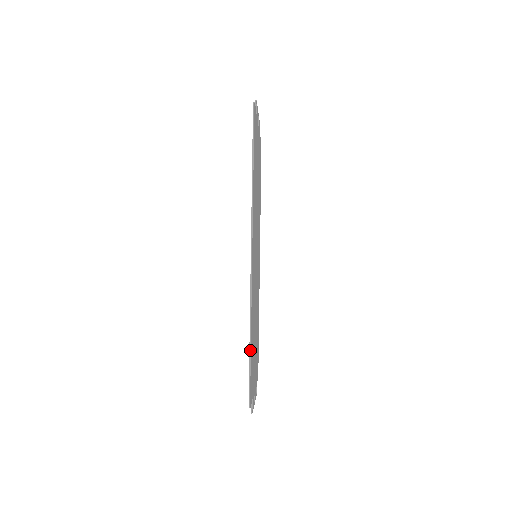
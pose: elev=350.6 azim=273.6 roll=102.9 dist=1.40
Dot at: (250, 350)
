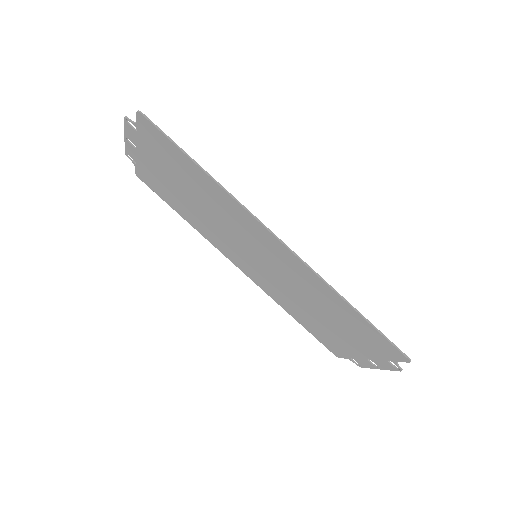
Dot at: (364, 318)
